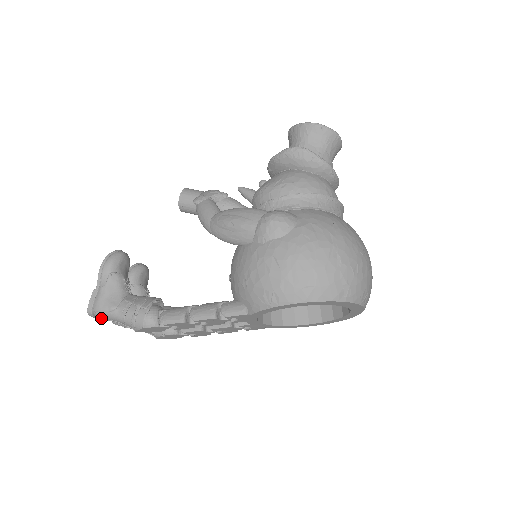
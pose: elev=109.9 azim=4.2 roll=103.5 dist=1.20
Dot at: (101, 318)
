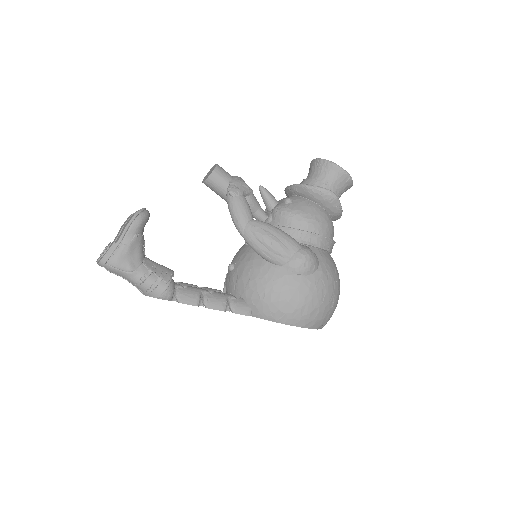
Dot at: (111, 271)
